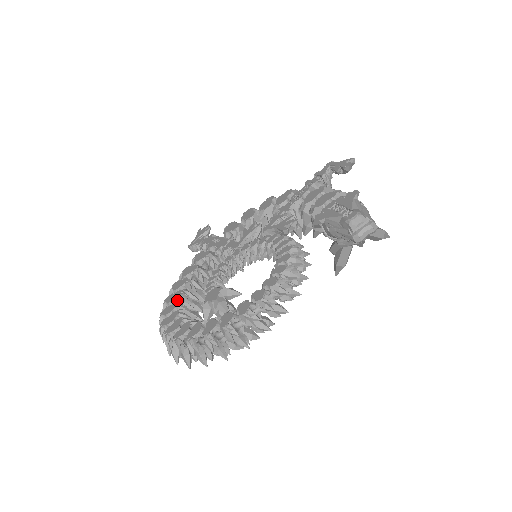
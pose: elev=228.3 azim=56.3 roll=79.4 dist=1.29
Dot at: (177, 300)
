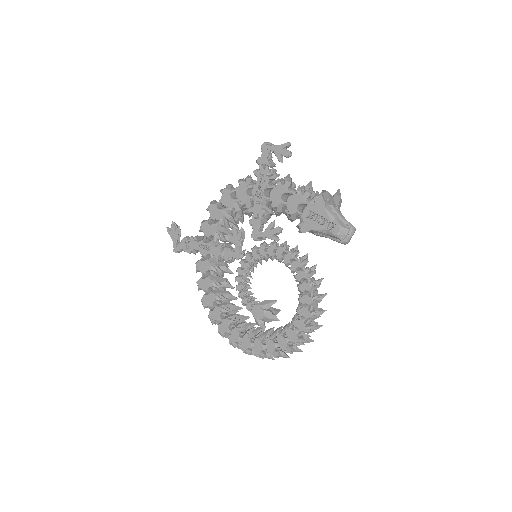
Dot at: (221, 315)
